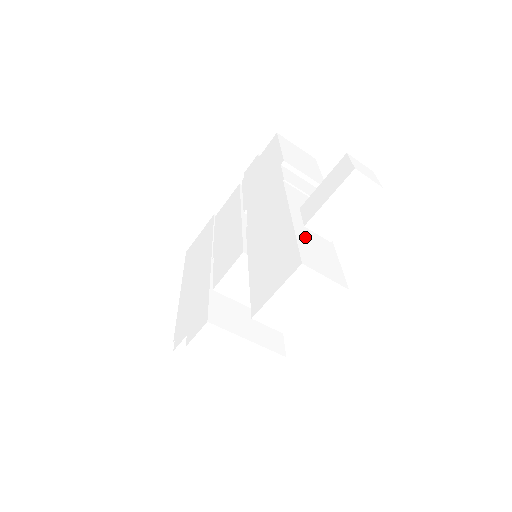
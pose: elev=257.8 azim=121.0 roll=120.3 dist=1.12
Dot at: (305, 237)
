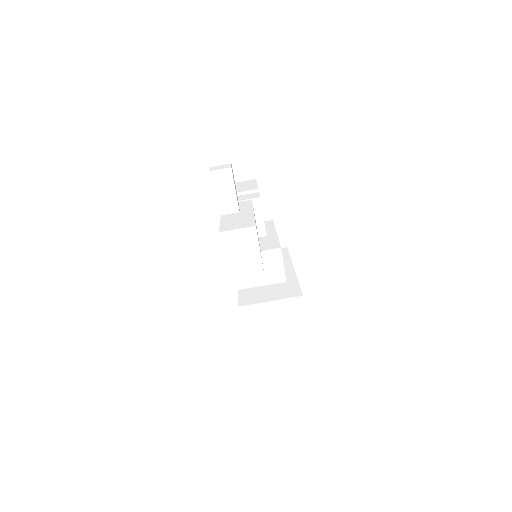
Dot at: (228, 221)
